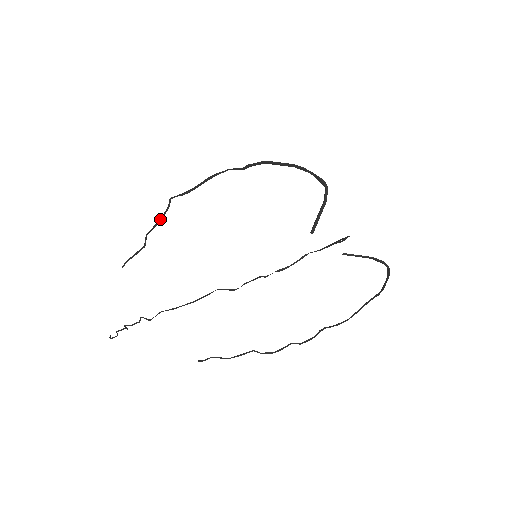
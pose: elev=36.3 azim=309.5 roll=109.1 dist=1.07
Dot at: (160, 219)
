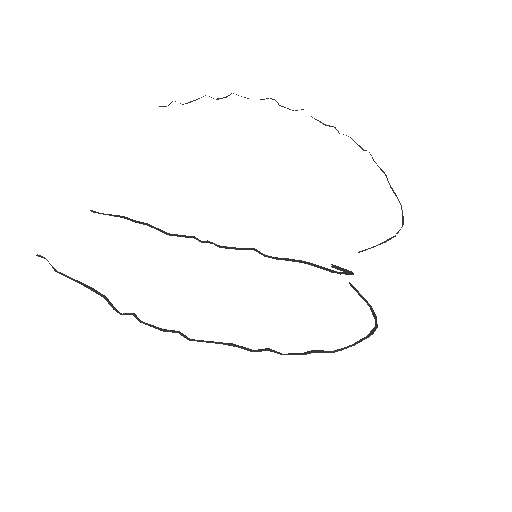
Dot at: (168, 234)
